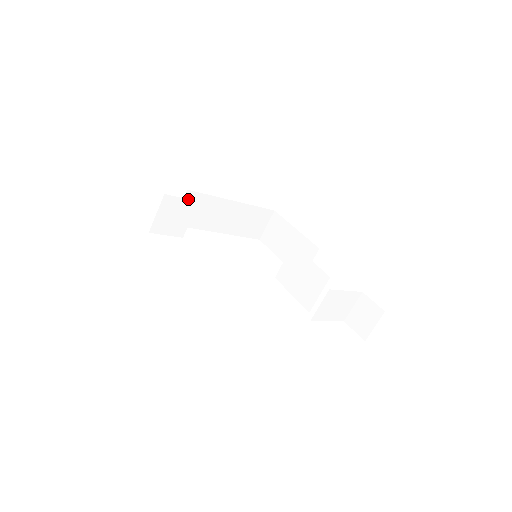
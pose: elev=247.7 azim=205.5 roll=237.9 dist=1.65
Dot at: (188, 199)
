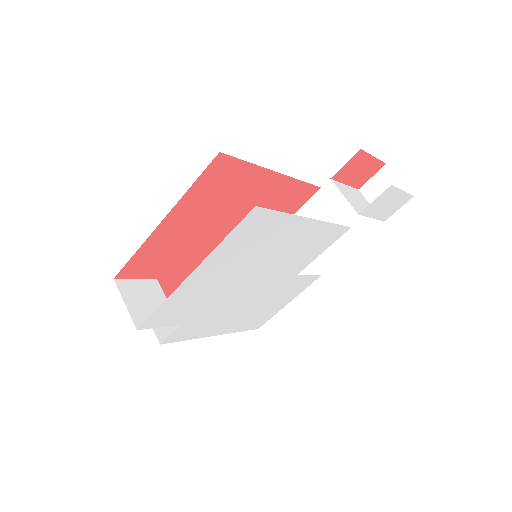
Dot at: (143, 279)
